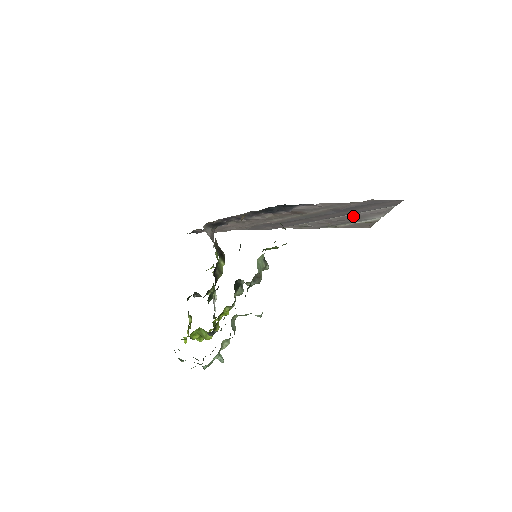
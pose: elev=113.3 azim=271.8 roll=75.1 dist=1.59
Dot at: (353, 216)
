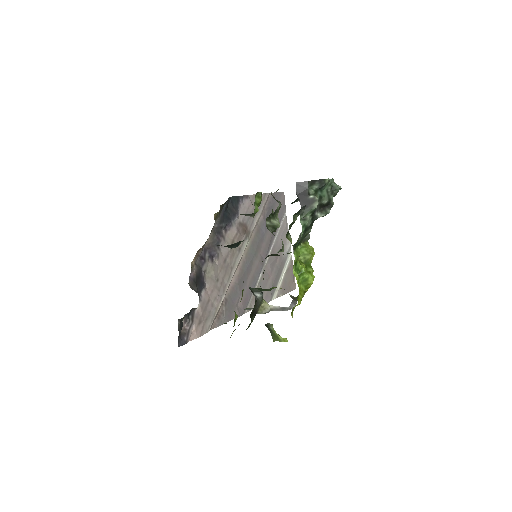
Dot at: (276, 248)
